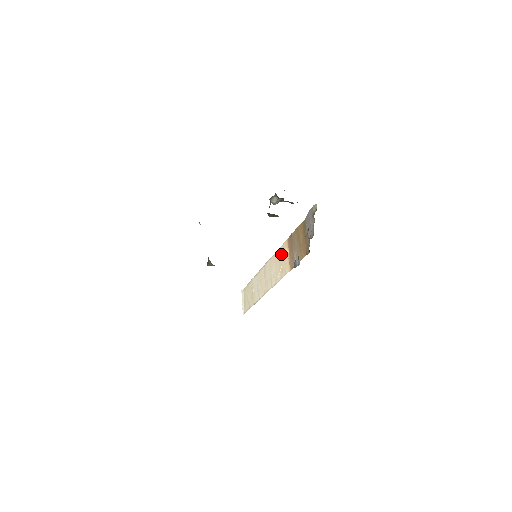
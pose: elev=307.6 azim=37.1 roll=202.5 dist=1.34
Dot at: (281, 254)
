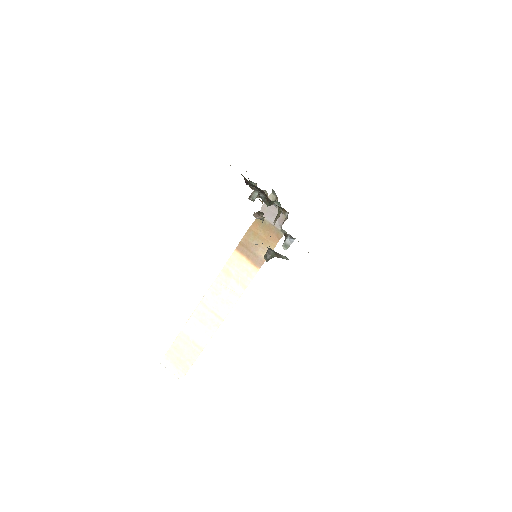
Dot at: (232, 268)
